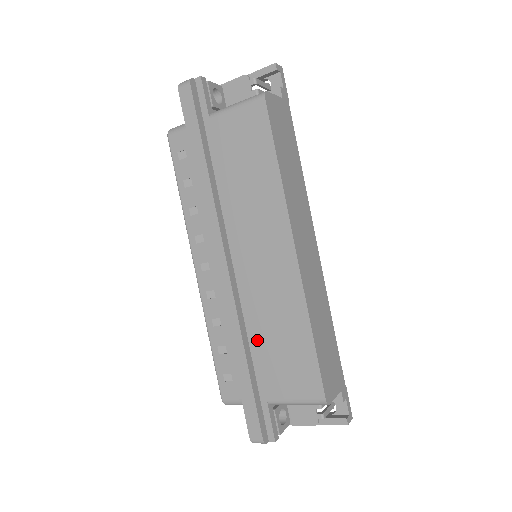
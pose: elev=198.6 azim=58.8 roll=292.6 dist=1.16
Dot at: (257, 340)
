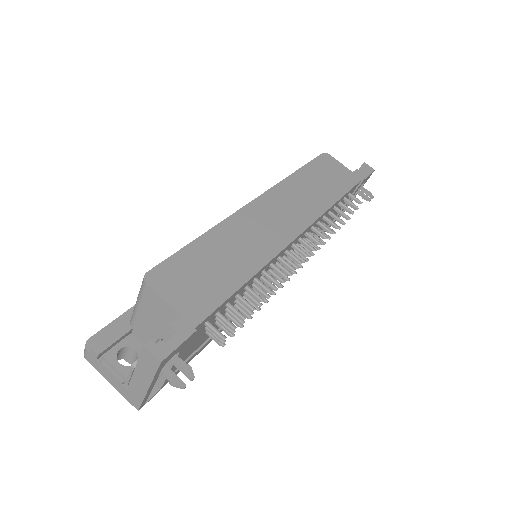
Dot at: occluded
